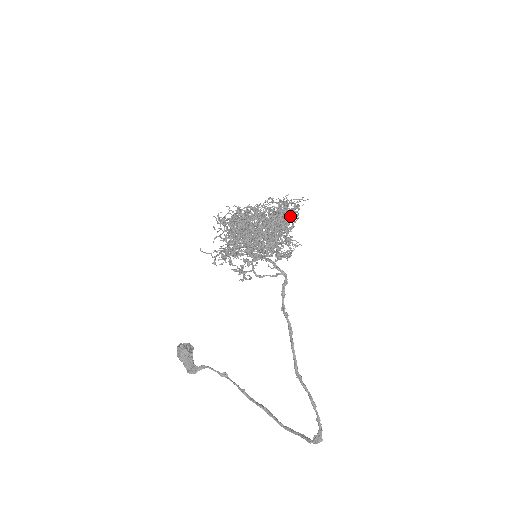
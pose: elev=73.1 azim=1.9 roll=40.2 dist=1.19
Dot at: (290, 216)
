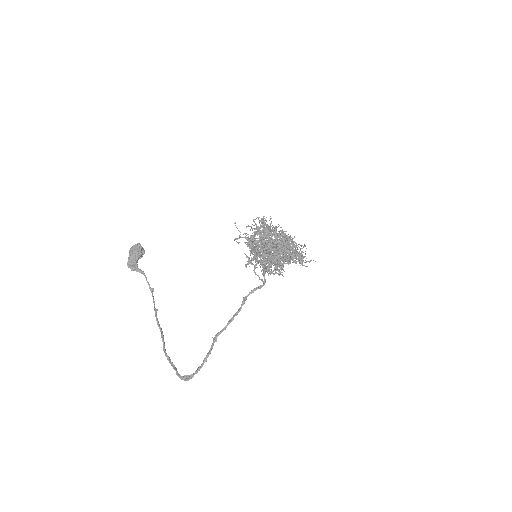
Dot at: occluded
